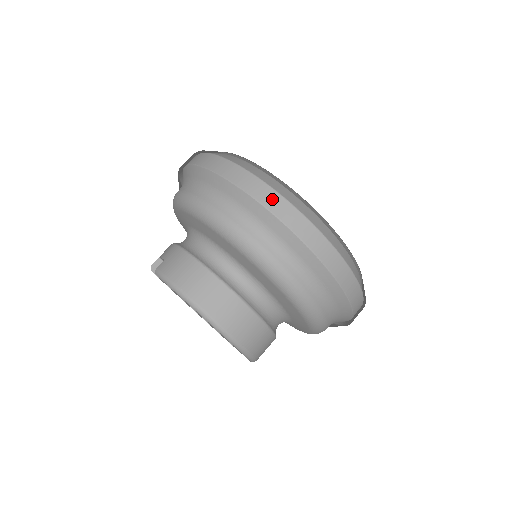
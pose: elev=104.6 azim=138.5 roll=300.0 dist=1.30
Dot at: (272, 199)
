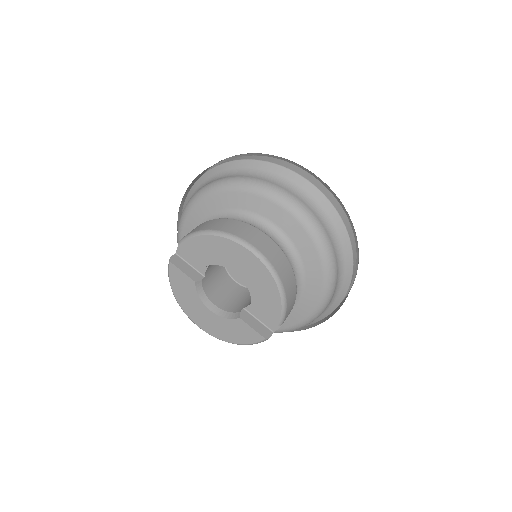
Dot at: (263, 158)
